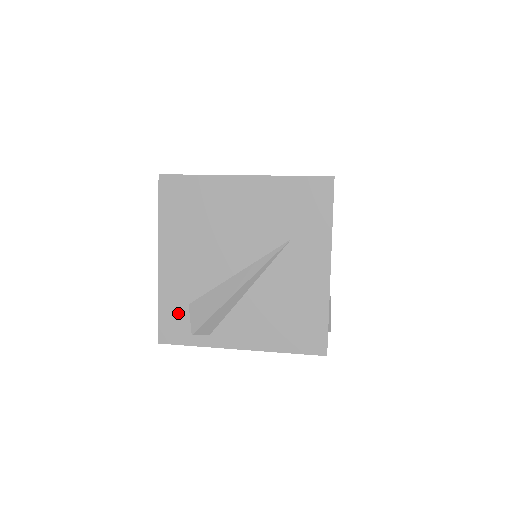
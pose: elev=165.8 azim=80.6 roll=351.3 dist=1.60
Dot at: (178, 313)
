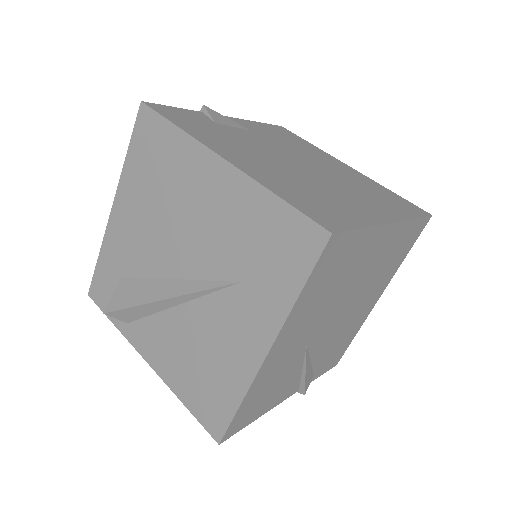
Dot at: (110, 278)
